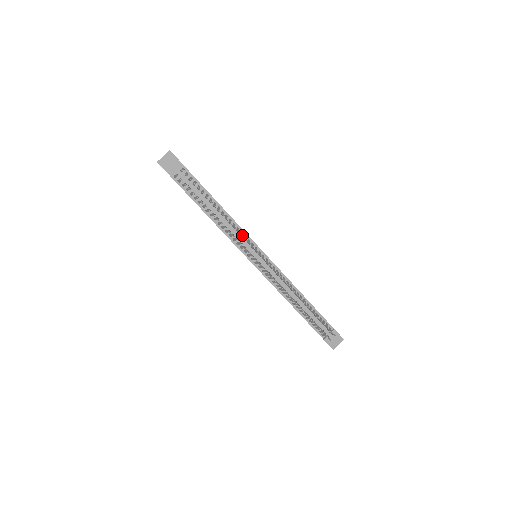
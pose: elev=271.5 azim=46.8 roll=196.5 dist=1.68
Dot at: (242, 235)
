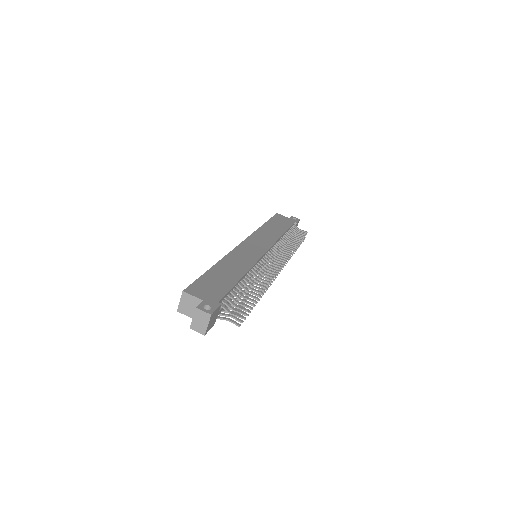
Dot at: occluded
